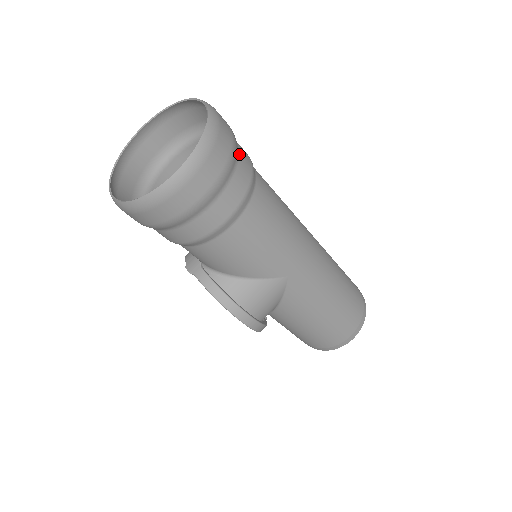
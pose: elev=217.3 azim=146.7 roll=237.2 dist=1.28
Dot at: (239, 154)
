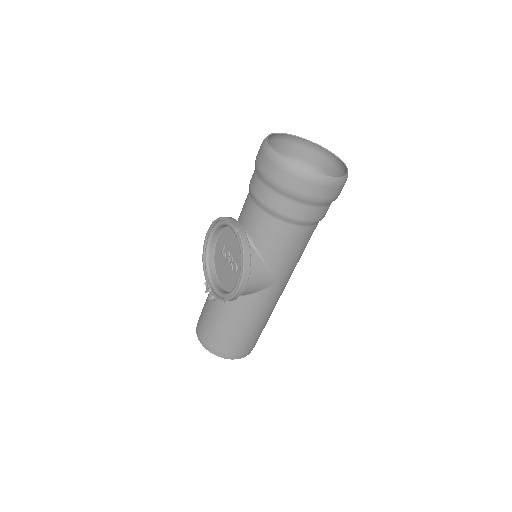
Dot at: occluded
